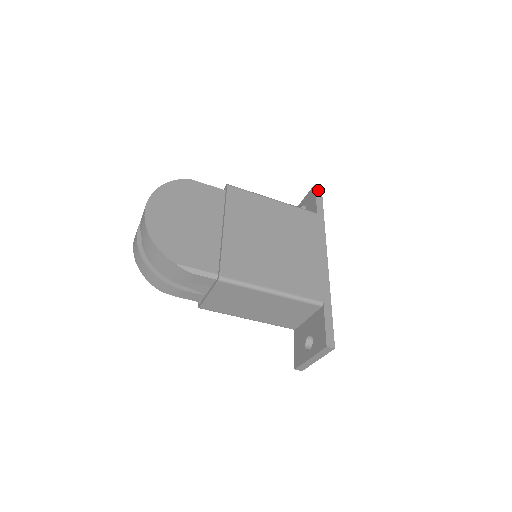
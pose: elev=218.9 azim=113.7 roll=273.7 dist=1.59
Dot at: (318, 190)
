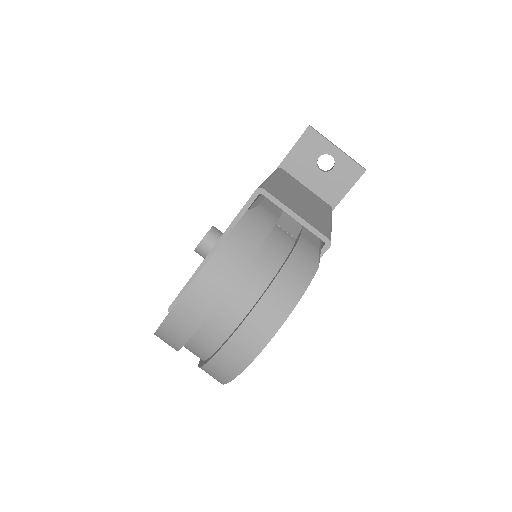
Dot at: occluded
